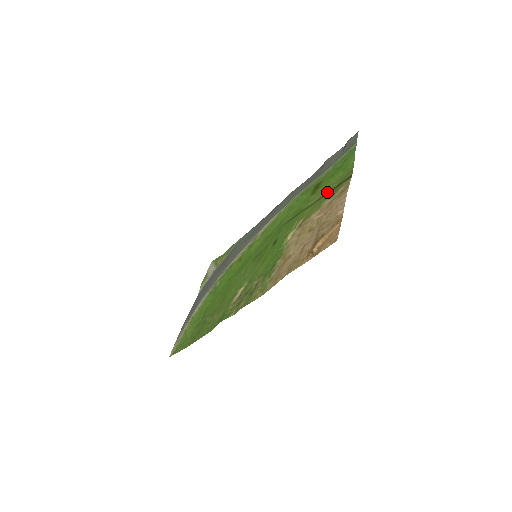
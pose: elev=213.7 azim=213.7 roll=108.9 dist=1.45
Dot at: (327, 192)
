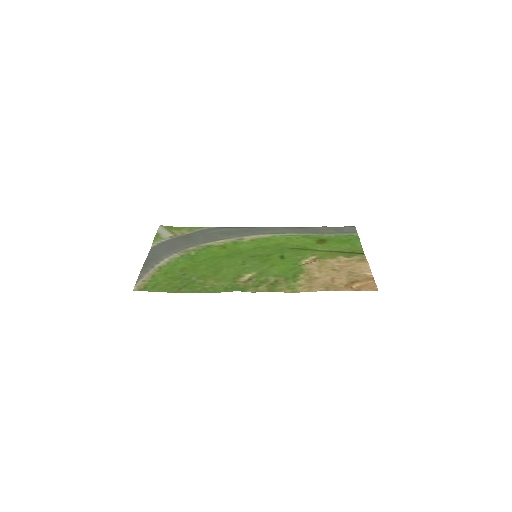
Dot at: (339, 251)
